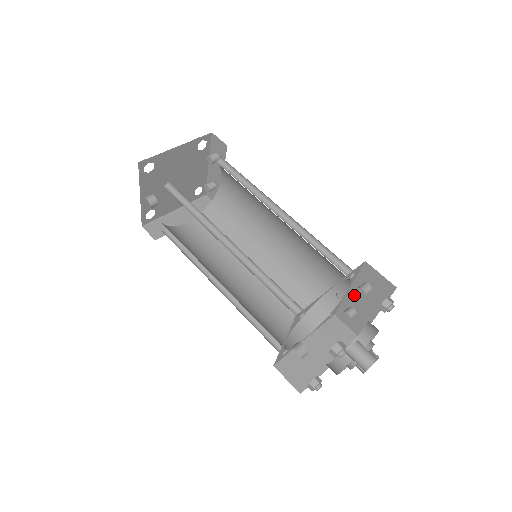
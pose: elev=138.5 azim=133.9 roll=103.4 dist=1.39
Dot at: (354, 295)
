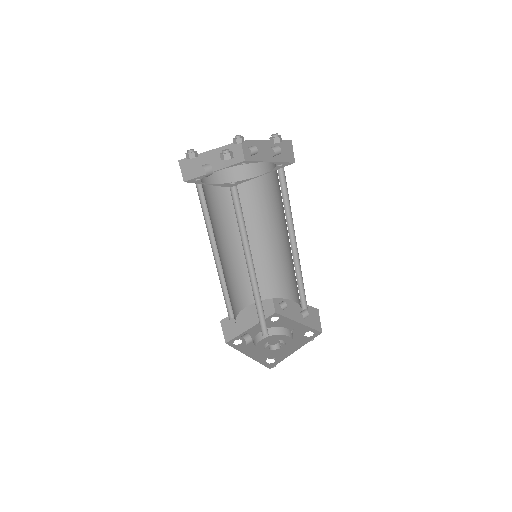
Dot at: (294, 304)
